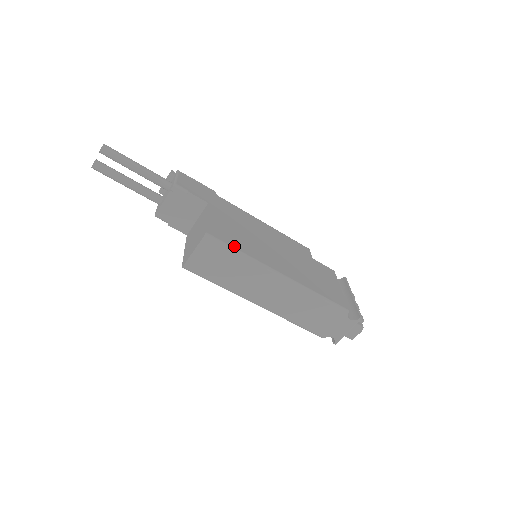
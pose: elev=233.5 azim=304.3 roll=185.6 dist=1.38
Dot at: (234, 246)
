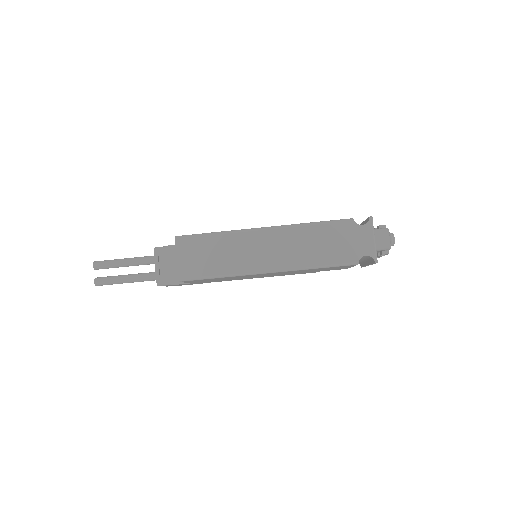
Dot at: (206, 233)
